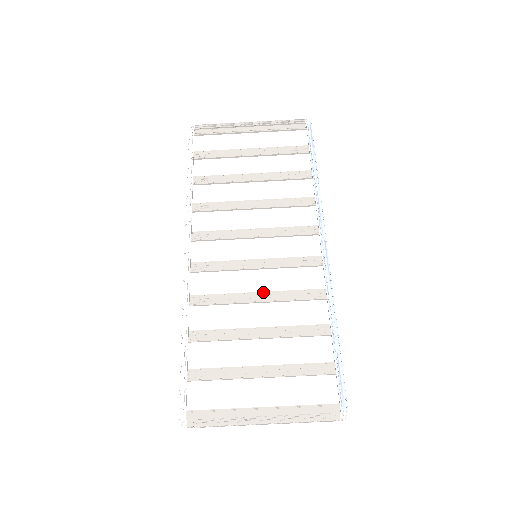
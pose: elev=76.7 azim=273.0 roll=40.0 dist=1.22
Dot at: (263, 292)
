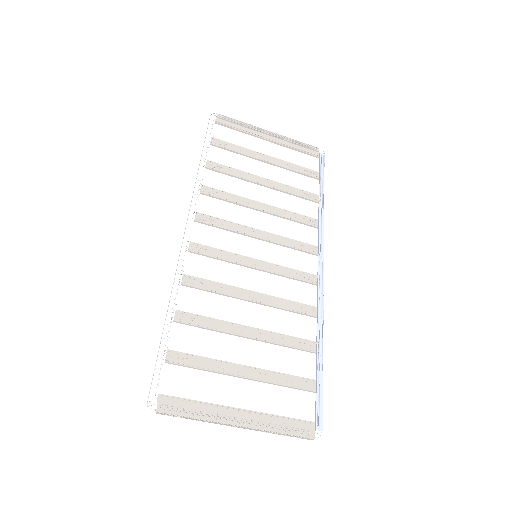
Dot at: (258, 293)
